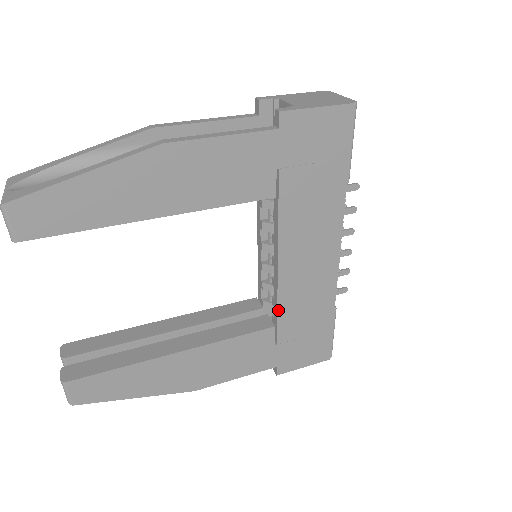
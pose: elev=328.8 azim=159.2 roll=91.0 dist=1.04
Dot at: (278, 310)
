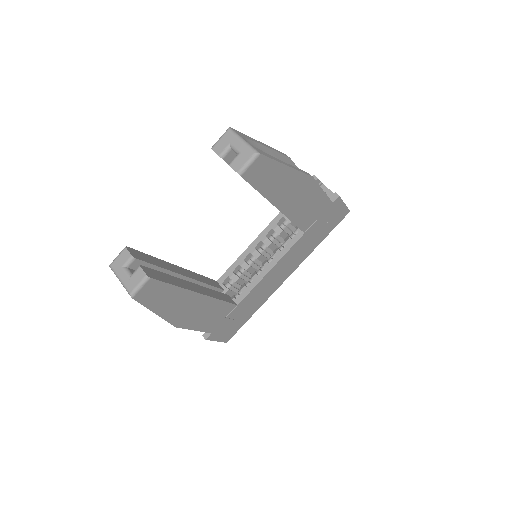
Dot at: (247, 295)
